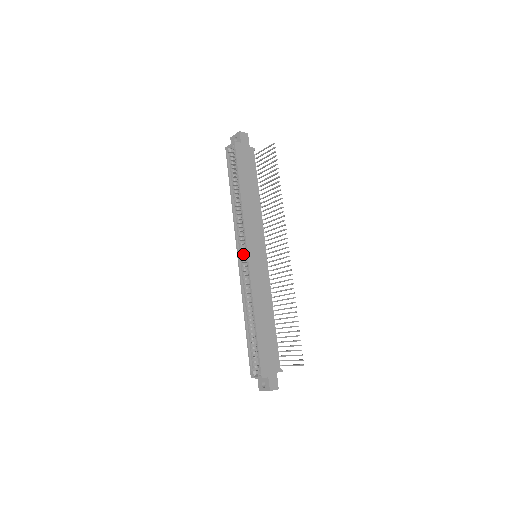
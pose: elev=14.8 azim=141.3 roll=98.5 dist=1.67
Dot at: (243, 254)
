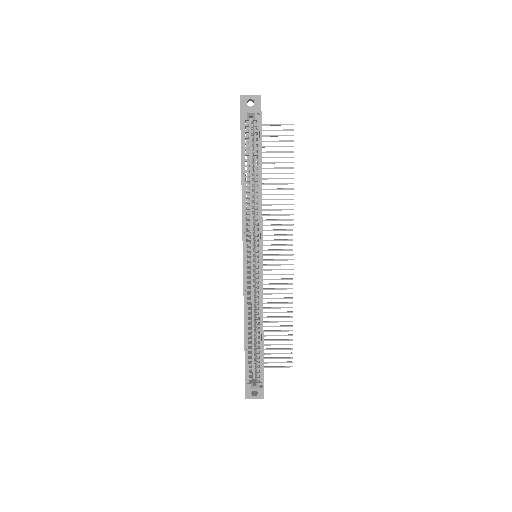
Dot at: (246, 254)
